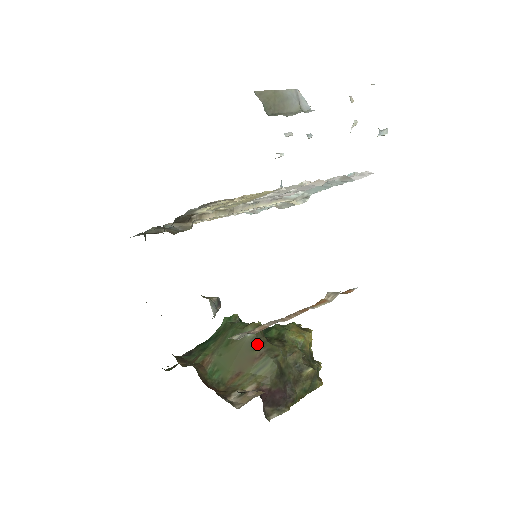
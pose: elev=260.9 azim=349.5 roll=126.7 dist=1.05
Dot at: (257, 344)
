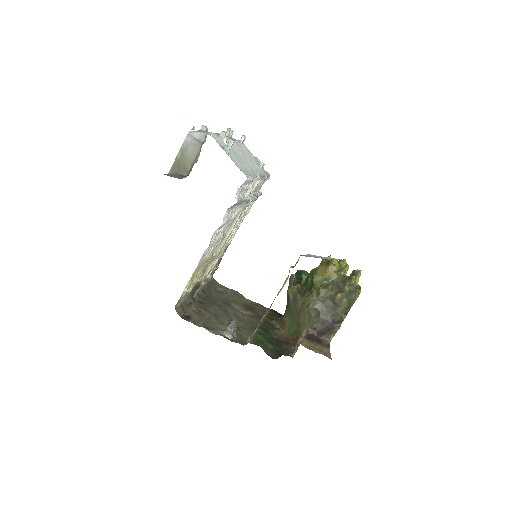
Dot at: (296, 303)
